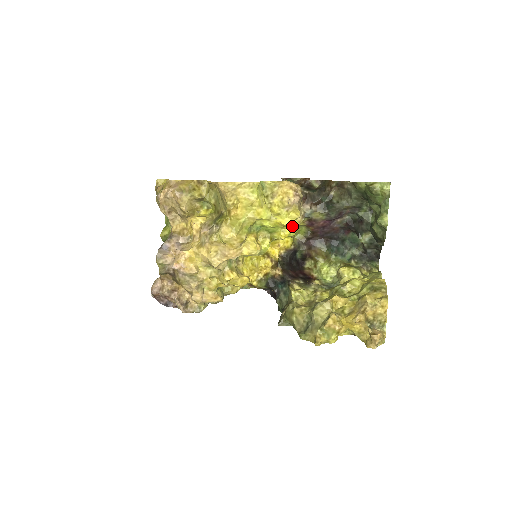
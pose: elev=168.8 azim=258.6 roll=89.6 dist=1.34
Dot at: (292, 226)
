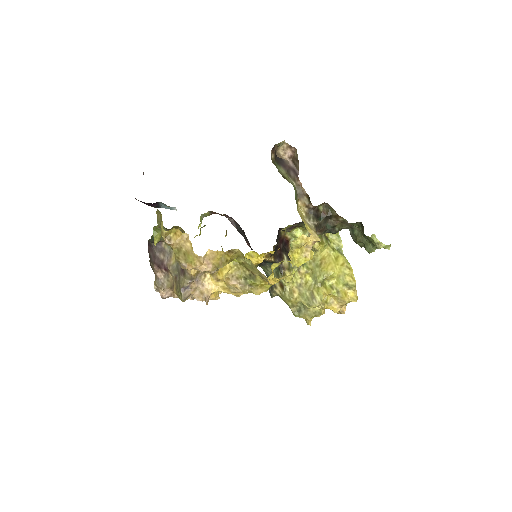
Dot at: occluded
